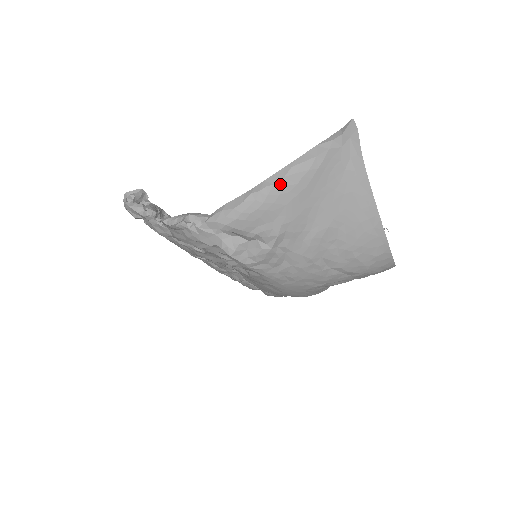
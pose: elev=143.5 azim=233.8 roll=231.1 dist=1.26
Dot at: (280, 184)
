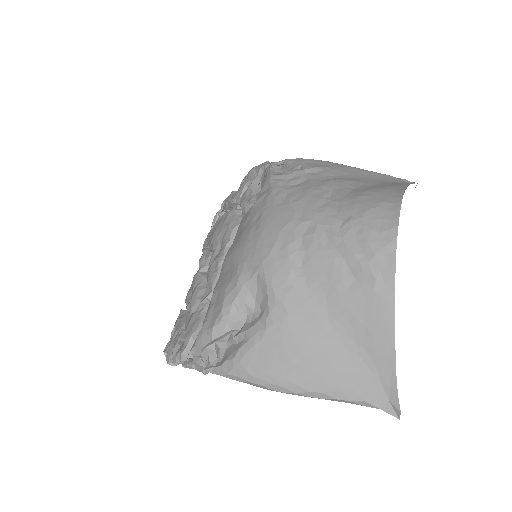
Dot at: occluded
